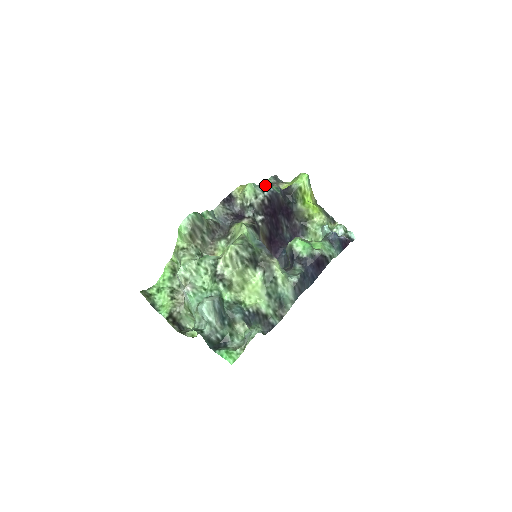
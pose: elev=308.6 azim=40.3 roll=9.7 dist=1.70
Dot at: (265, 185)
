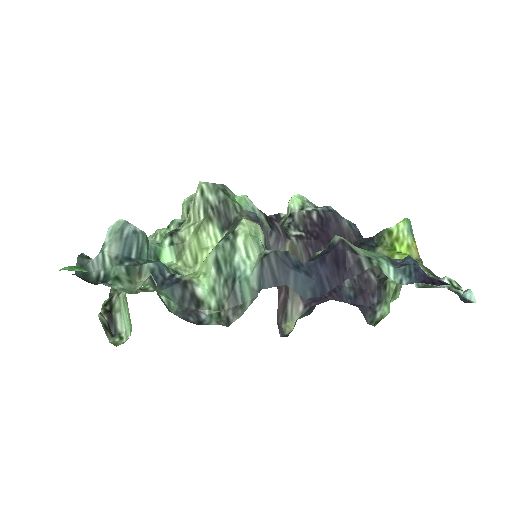
Dot at: occluded
